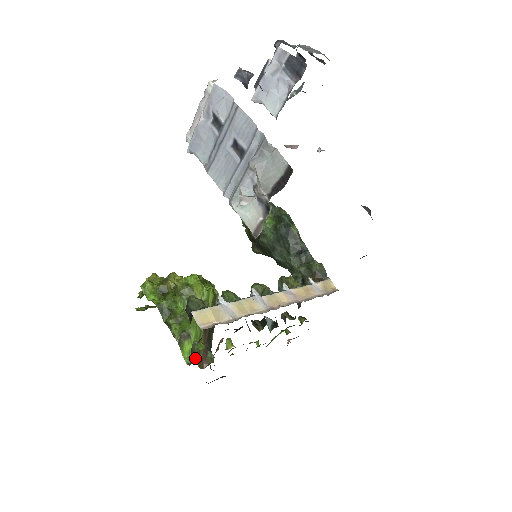
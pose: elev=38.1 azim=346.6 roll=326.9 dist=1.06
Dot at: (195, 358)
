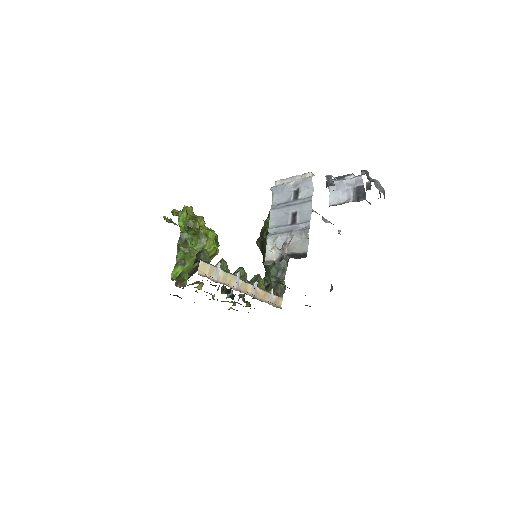
Dot at: occluded
